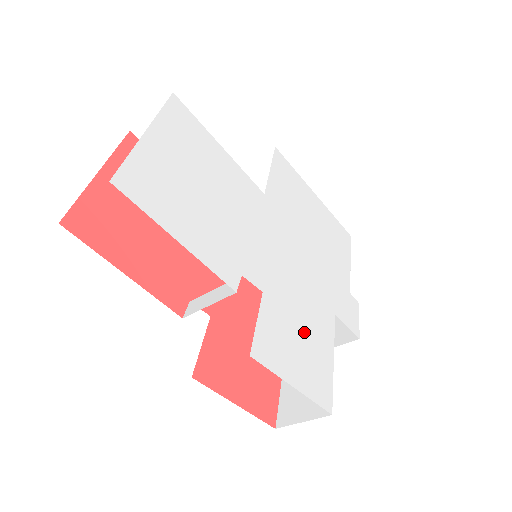
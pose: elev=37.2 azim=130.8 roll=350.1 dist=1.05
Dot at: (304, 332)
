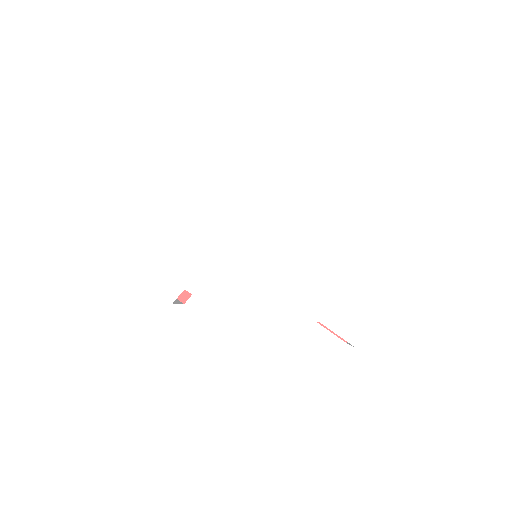
Dot at: (249, 337)
